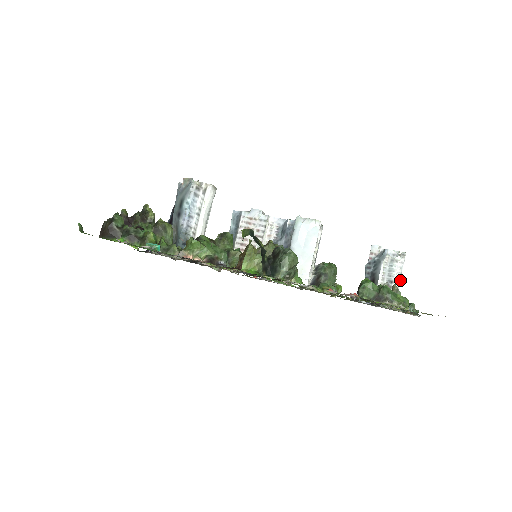
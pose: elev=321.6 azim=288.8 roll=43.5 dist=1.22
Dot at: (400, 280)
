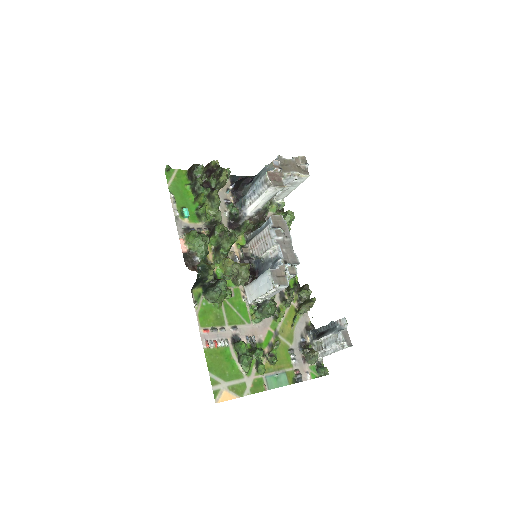
Dot at: (330, 353)
